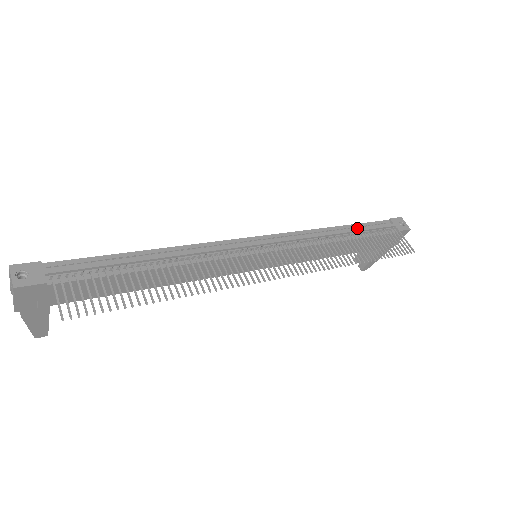
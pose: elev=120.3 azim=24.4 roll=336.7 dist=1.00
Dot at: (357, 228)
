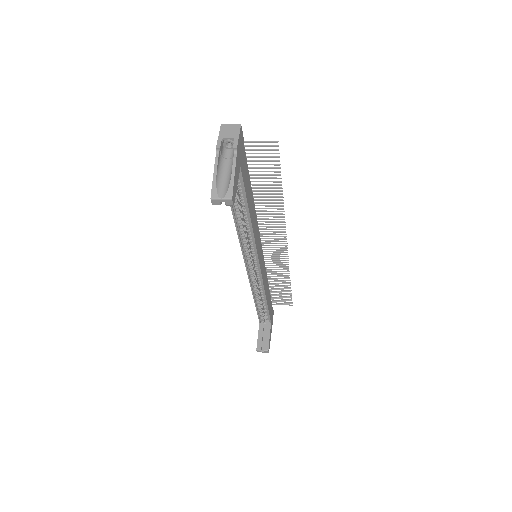
Dot at: occluded
